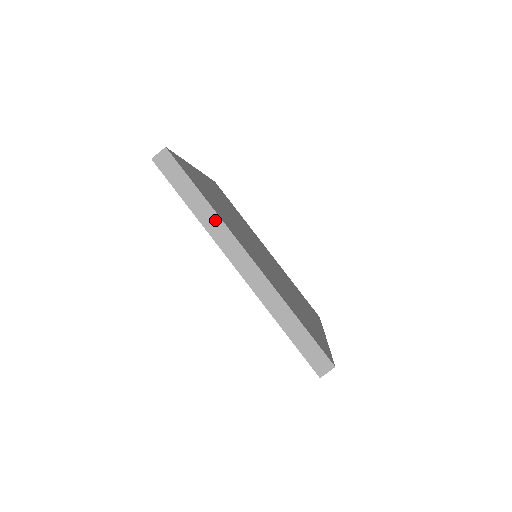
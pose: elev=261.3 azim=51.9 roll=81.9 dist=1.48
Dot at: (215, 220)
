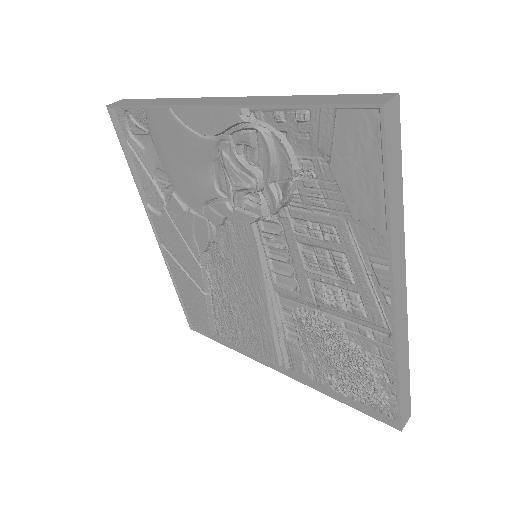
Dot at: (177, 100)
